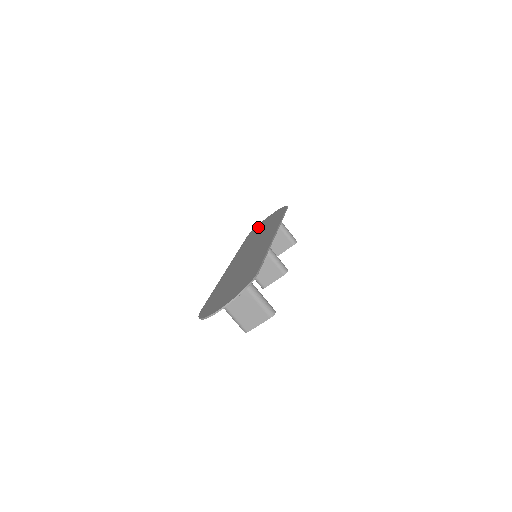
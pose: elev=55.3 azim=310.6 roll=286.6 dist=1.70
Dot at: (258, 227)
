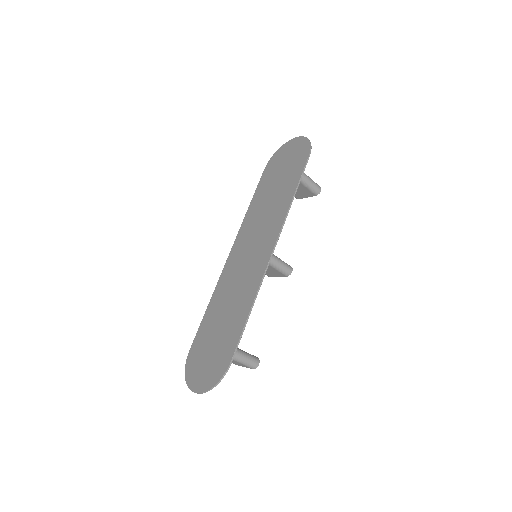
Dot at: (276, 162)
